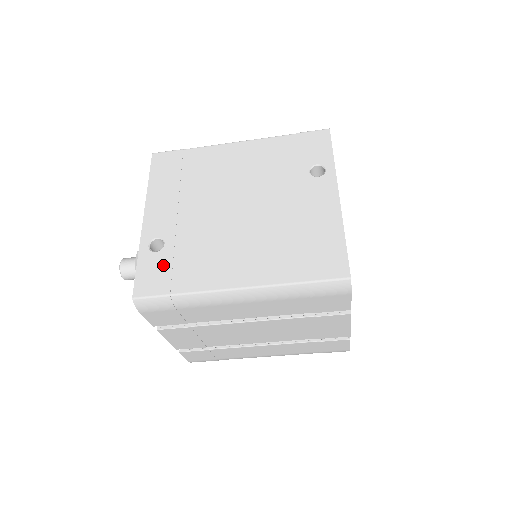
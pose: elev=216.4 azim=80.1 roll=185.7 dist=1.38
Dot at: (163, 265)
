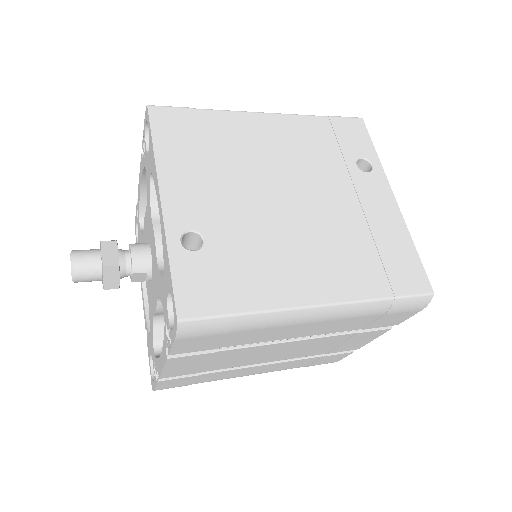
Dot at: (211, 271)
